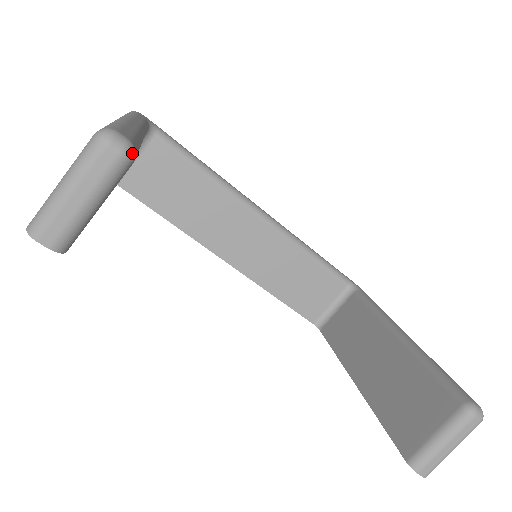
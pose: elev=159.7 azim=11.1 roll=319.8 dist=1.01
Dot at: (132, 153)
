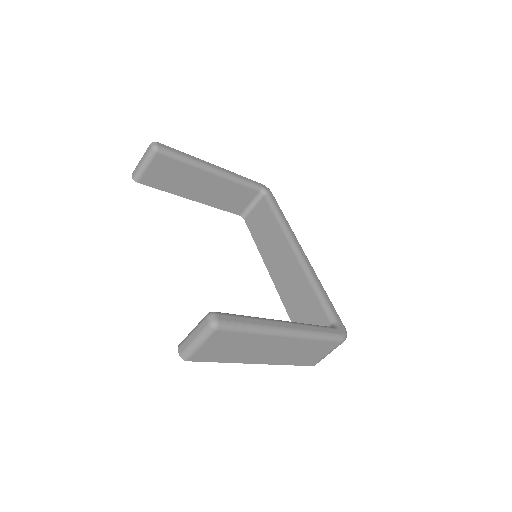
Dot at: (156, 148)
